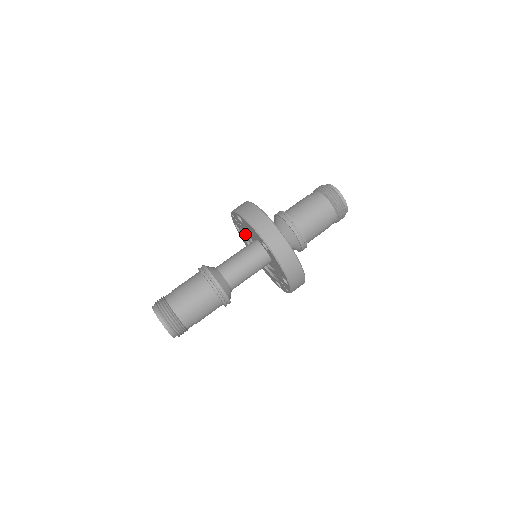
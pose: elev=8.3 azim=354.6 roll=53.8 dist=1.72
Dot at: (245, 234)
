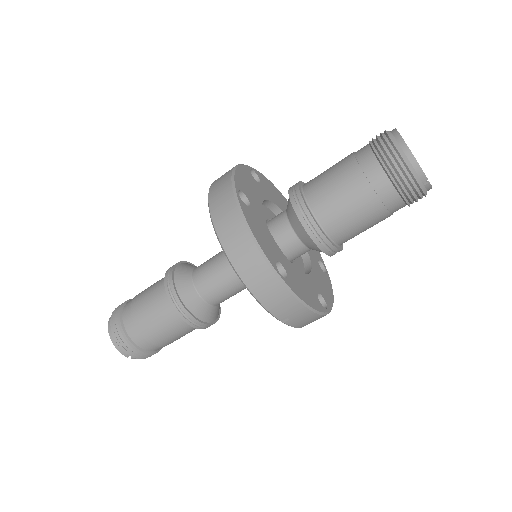
Dot at: occluded
